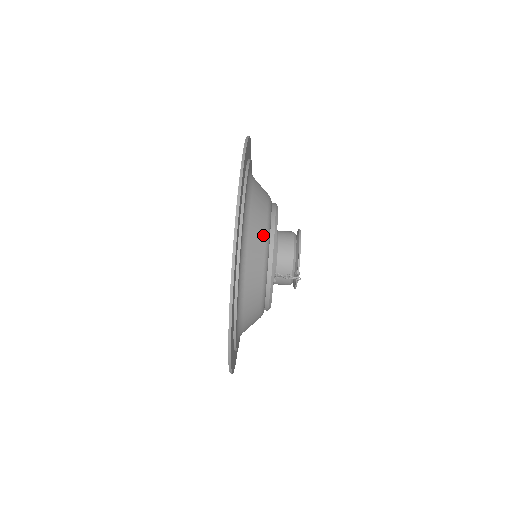
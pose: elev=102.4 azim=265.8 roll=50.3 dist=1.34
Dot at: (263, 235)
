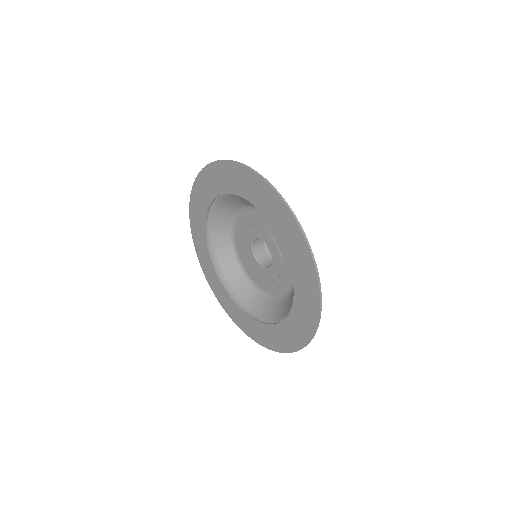
Dot at: (244, 202)
